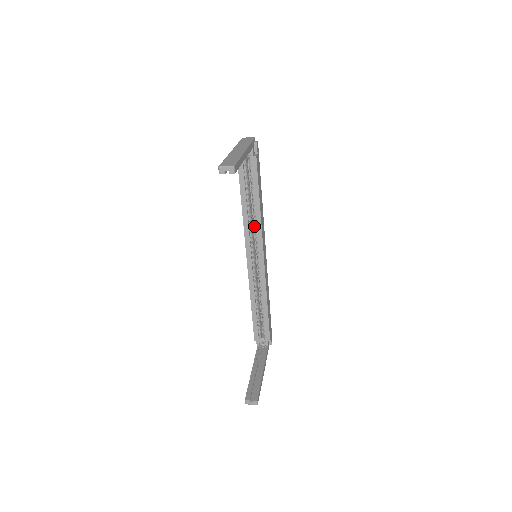
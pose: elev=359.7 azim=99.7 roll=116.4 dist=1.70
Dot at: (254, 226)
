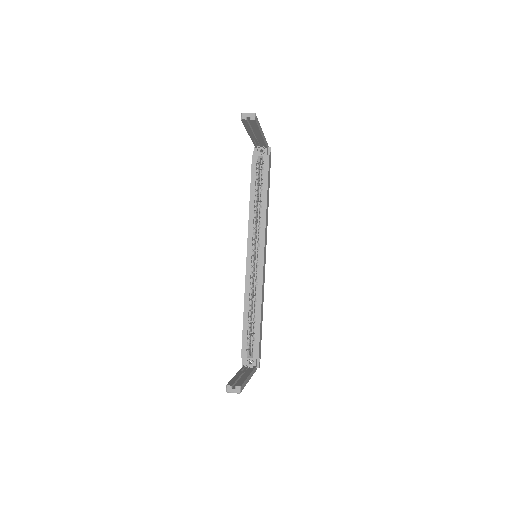
Dot at: (258, 227)
